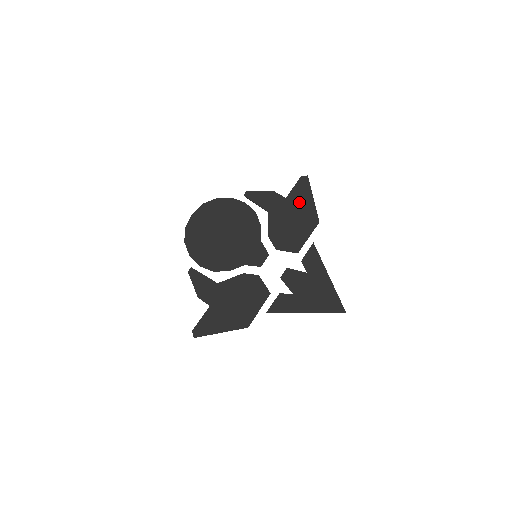
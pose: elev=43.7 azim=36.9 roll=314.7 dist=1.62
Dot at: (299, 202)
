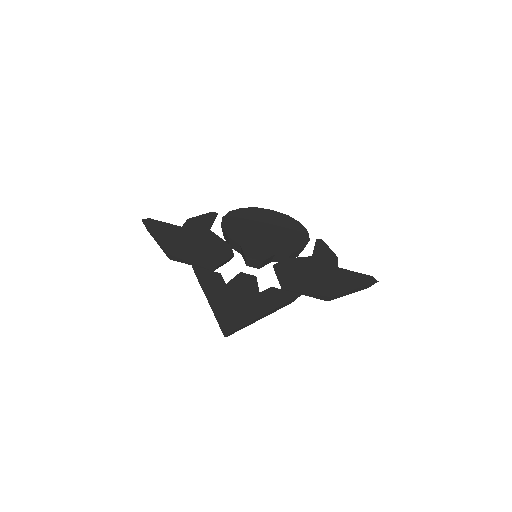
Dot at: (342, 278)
